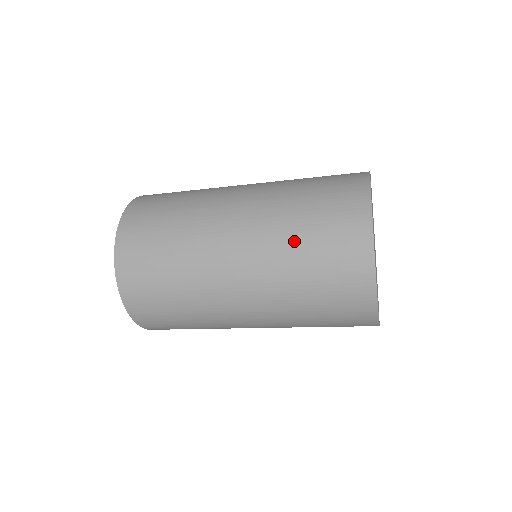
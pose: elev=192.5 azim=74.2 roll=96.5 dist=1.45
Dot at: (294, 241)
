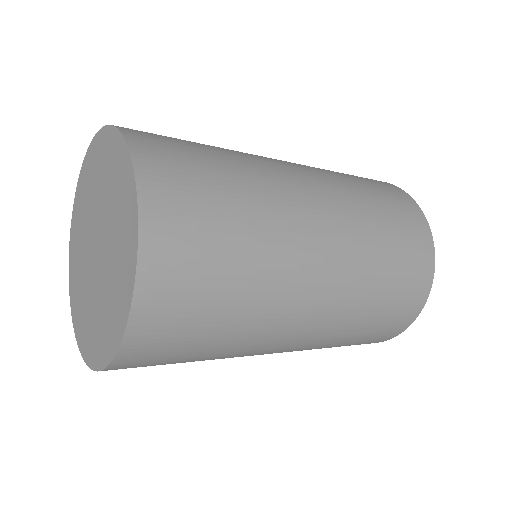
Dot at: (373, 299)
